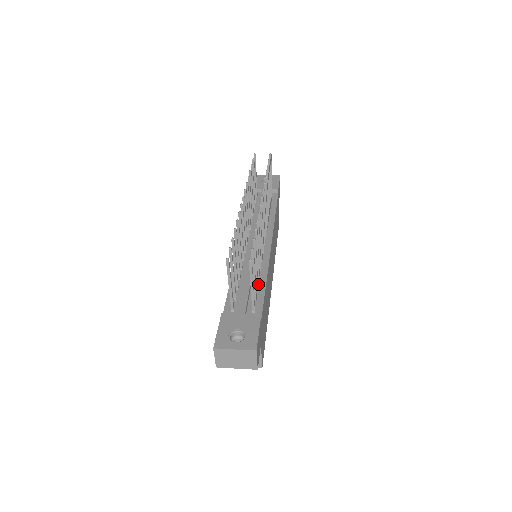
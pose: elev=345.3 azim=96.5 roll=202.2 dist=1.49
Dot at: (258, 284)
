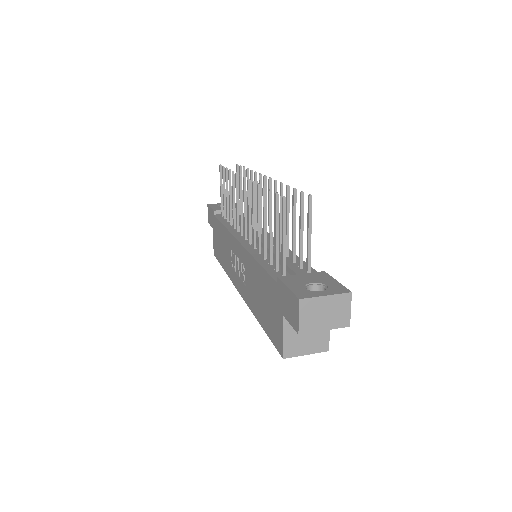
Dot at: (291, 259)
